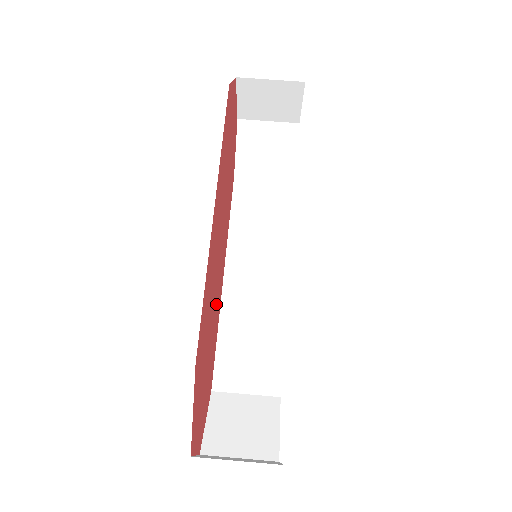
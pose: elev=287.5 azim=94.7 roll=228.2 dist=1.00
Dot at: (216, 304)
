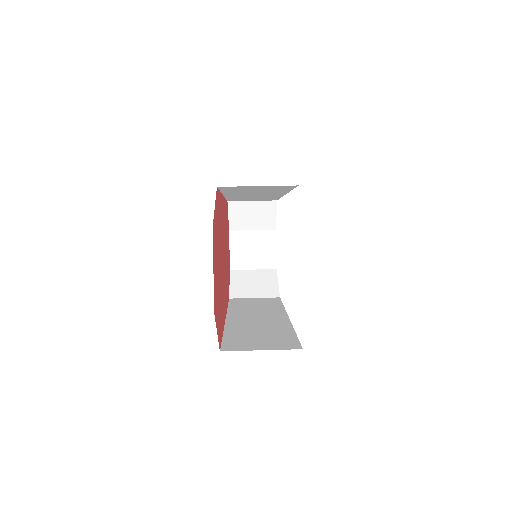
Dot at: (223, 288)
